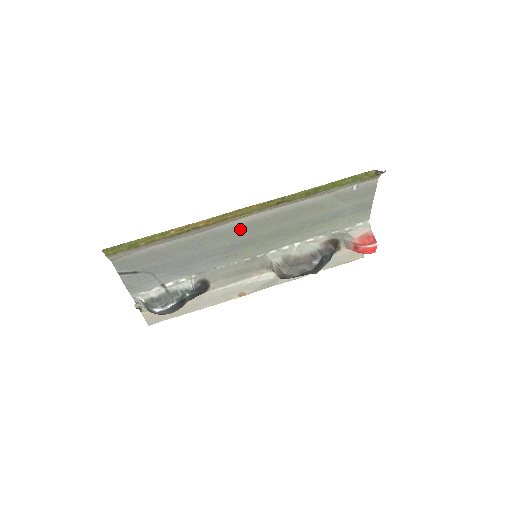
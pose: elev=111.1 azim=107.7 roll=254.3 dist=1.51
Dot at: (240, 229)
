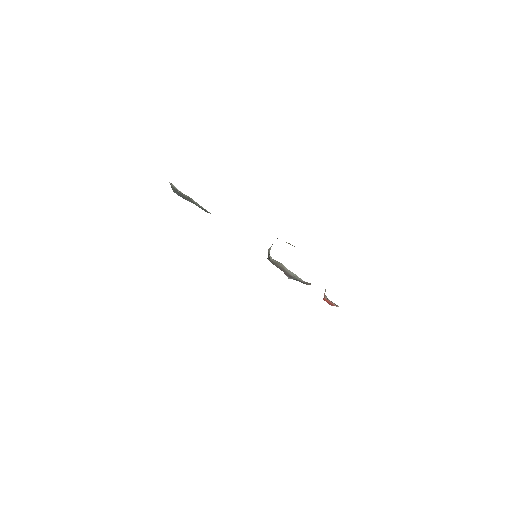
Dot at: occluded
